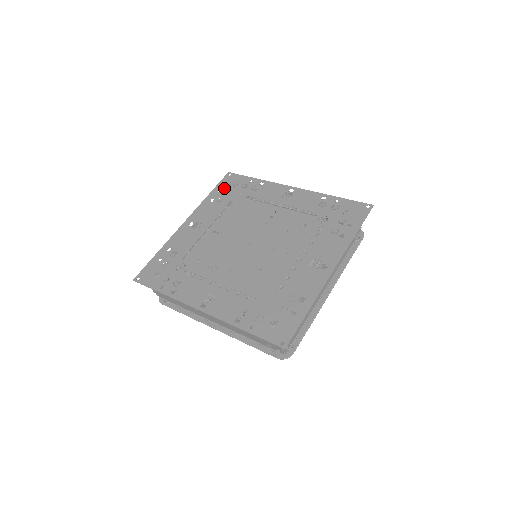
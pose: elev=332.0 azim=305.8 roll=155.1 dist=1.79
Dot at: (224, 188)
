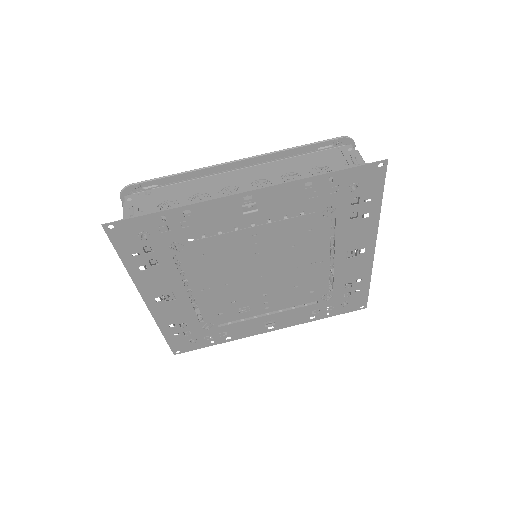
Dot at: (135, 248)
